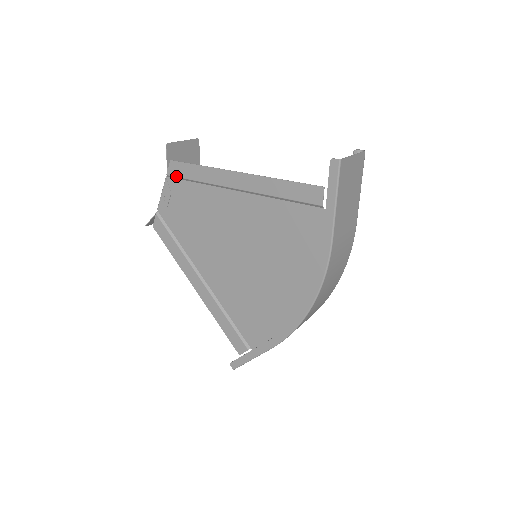
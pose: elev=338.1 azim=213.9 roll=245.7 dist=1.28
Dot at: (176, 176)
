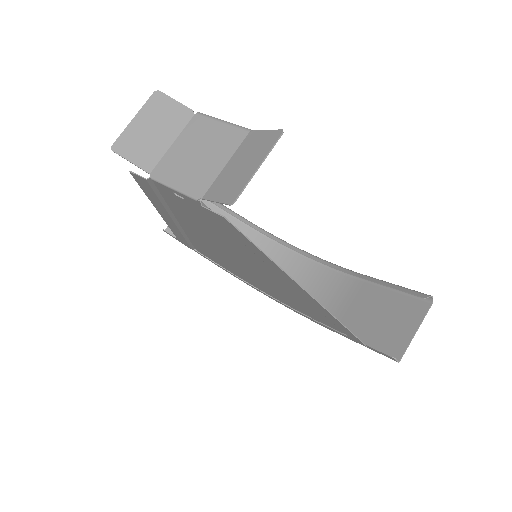
Dot at: (218, 221)
